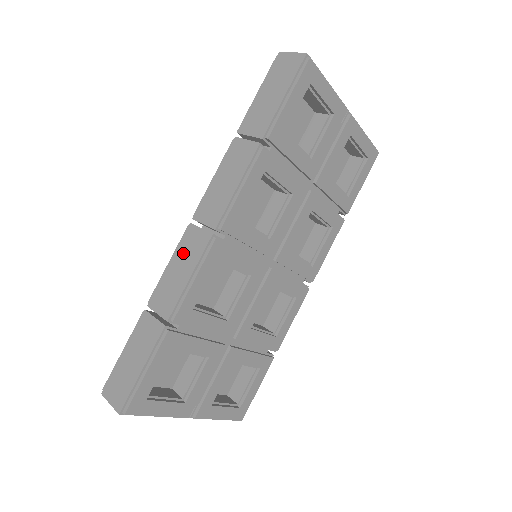
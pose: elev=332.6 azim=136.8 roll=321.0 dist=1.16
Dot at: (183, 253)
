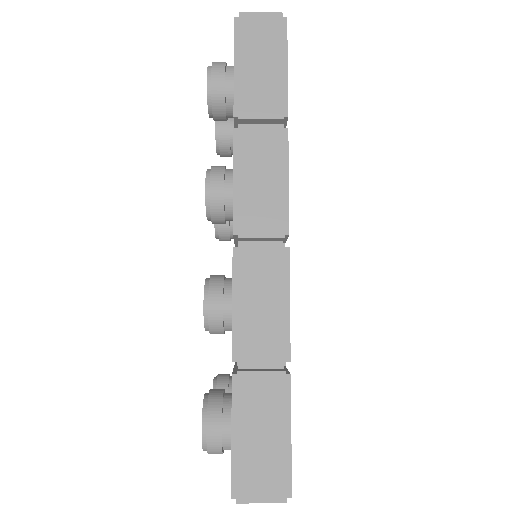
Dot at: (253, 281)
